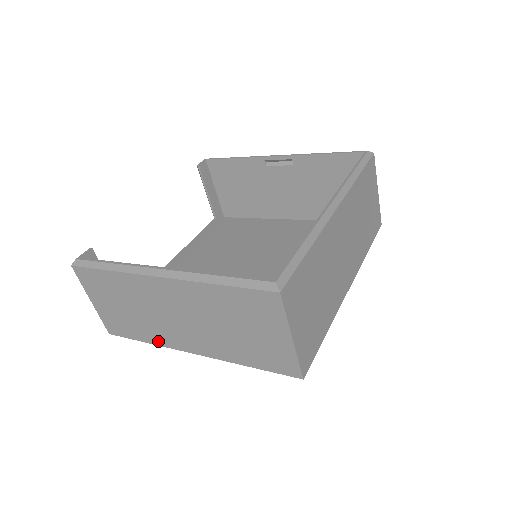
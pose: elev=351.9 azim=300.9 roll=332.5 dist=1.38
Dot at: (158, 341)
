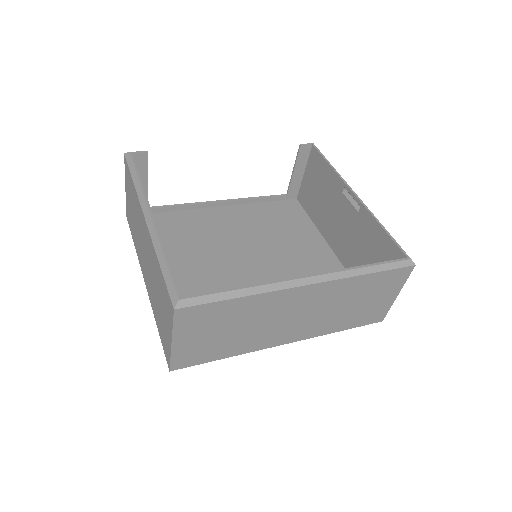
Dot at: occluded
